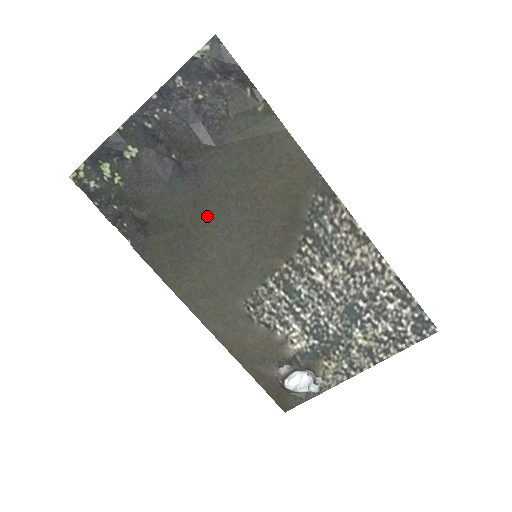
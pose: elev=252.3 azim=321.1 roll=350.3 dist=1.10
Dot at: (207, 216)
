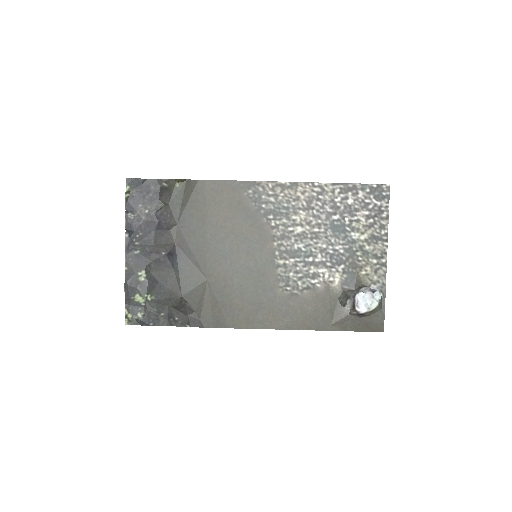
Dot at: (210, 264)
